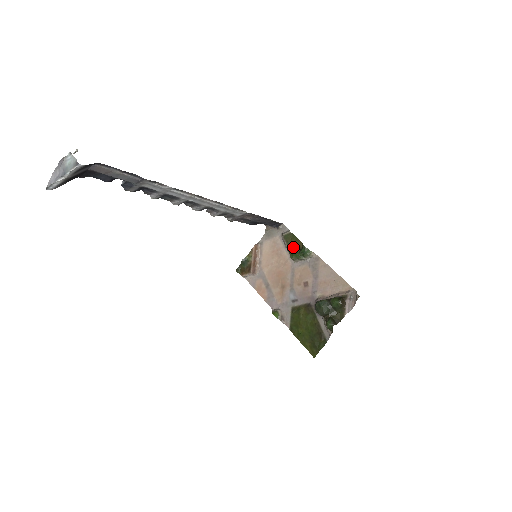
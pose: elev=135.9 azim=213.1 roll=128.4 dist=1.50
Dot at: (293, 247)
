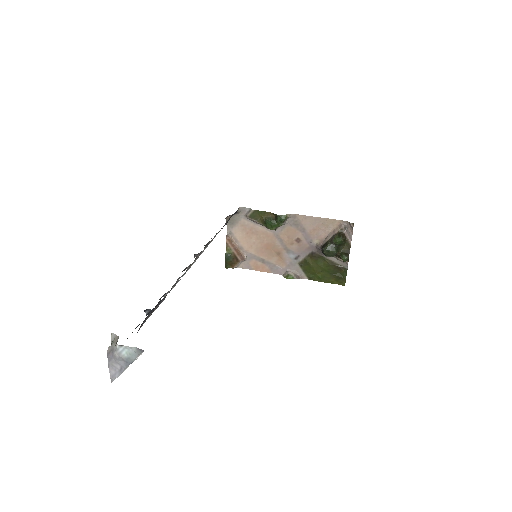
Dot at: (267, 221)
